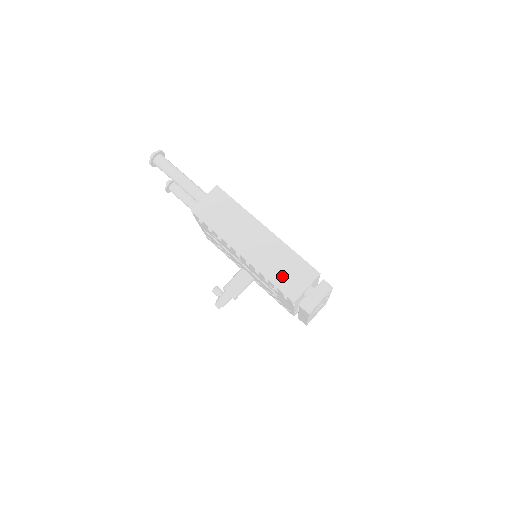
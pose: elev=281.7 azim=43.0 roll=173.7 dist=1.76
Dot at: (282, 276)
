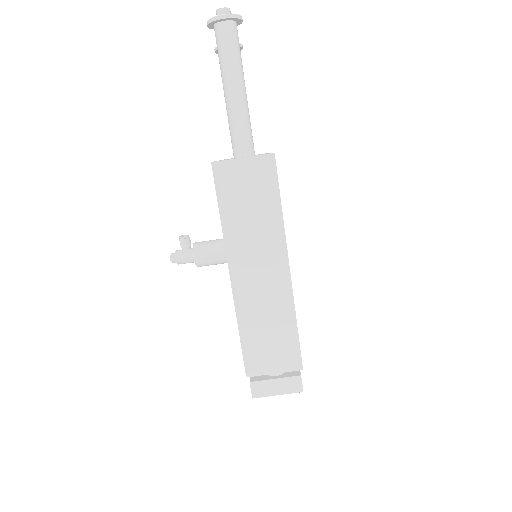
Dot at: (258, 339)
